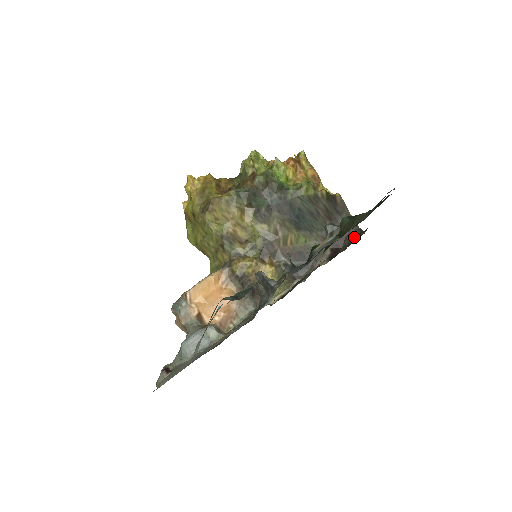
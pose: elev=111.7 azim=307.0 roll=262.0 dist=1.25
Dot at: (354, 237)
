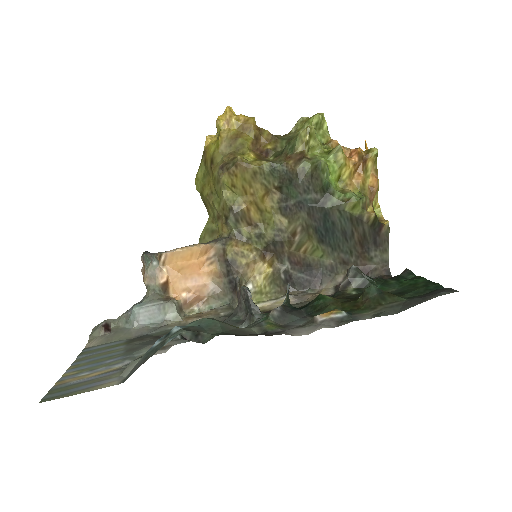
Dot at: occluded
